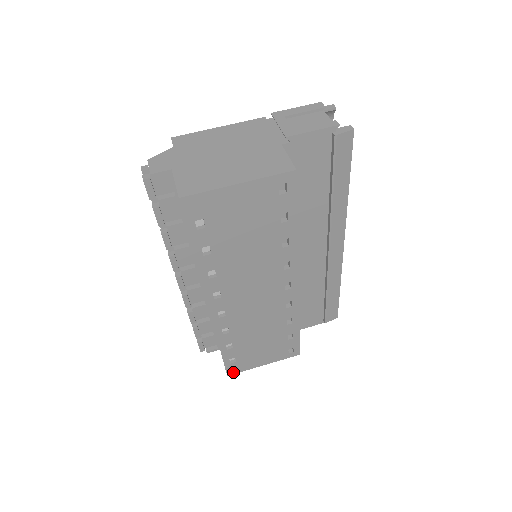
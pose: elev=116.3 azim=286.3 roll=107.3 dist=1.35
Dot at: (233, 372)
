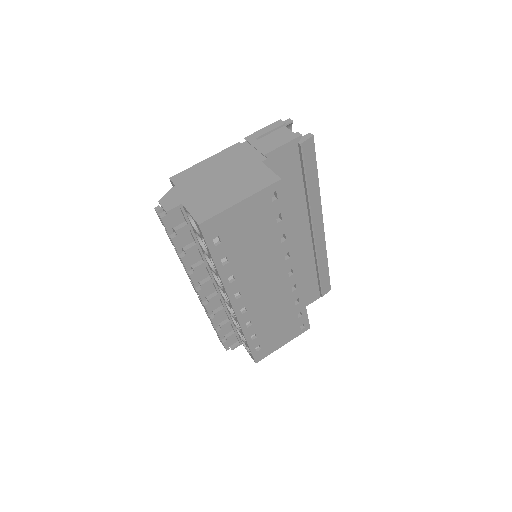
Dot at: (260, 359)
